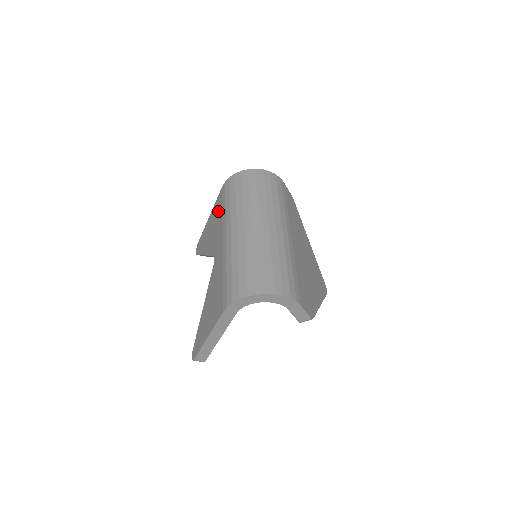
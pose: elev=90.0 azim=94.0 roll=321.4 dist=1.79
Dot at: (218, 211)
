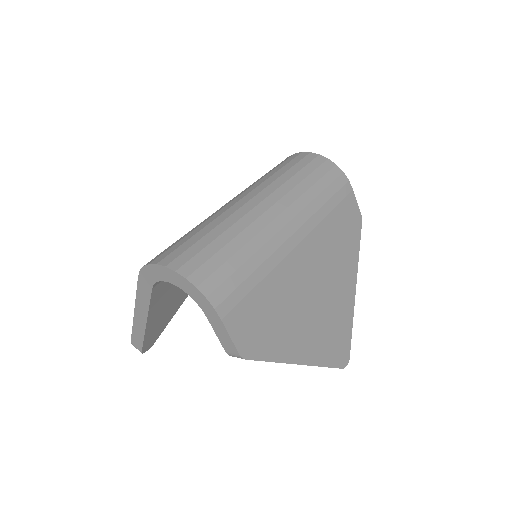
Dot at: occluded
